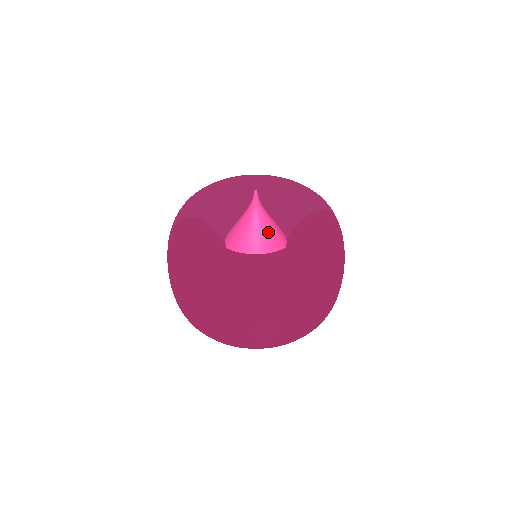
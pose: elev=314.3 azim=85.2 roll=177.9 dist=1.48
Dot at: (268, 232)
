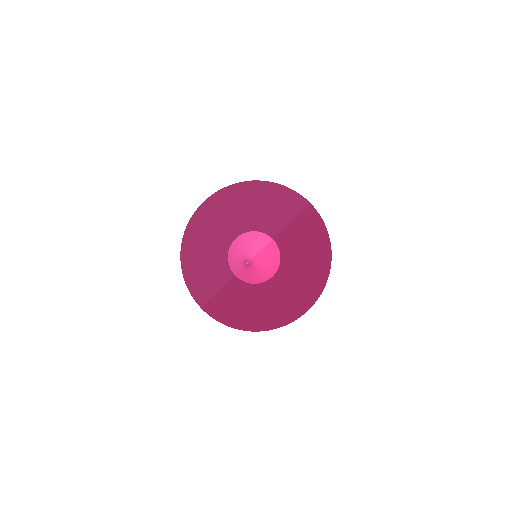
Dot at: (267, 262)
